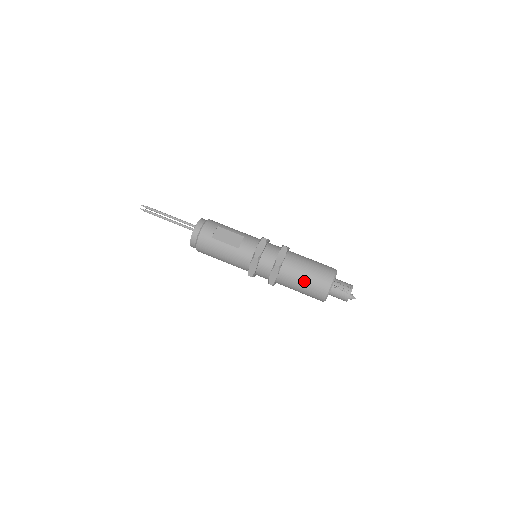
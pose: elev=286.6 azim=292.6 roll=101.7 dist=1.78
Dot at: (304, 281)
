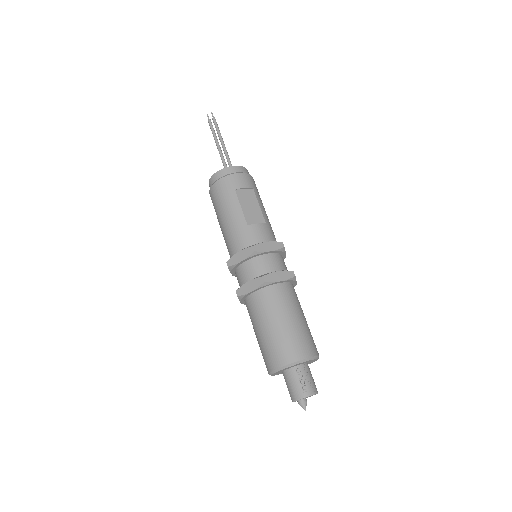
Dot at: (273, 326)
